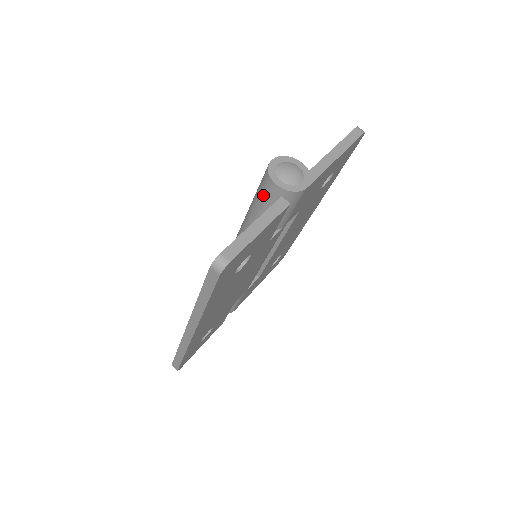
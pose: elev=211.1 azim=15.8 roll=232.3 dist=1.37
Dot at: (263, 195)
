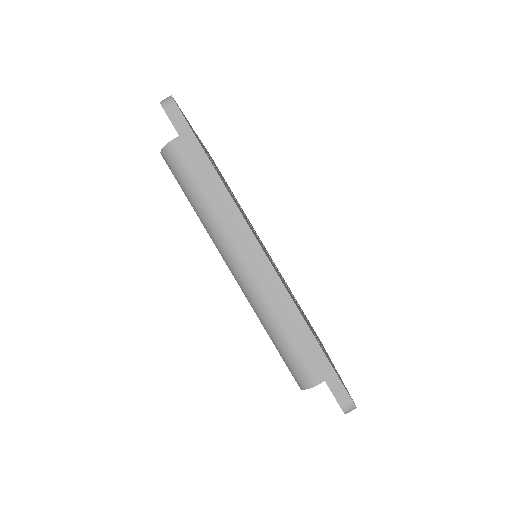
Dot at: (180, 164)
